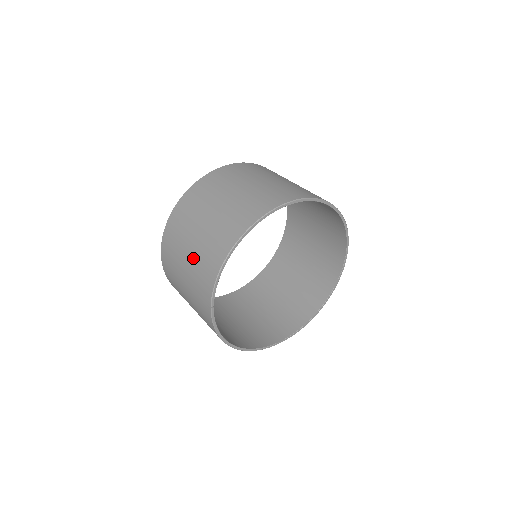
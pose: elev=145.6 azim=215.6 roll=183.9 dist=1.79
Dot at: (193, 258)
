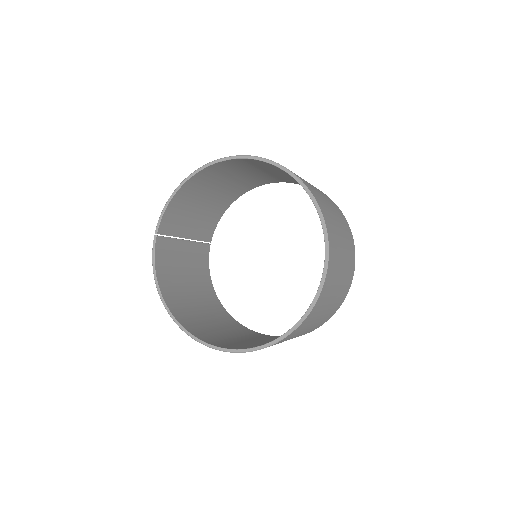
Dot at: occluded
